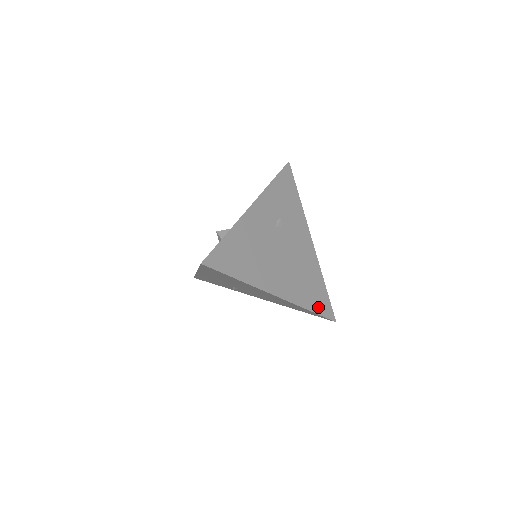
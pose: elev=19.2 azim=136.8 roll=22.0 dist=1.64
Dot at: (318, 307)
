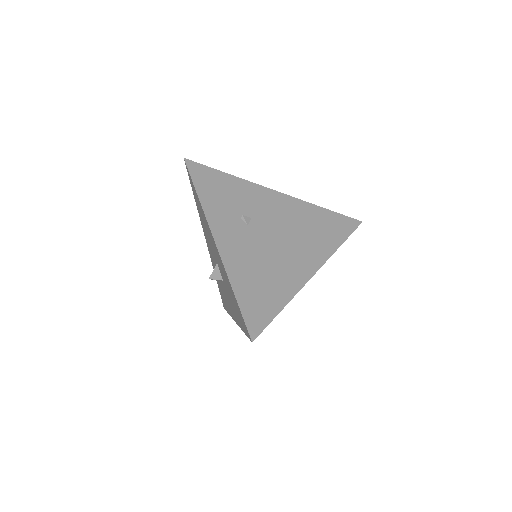
Dot at: (342, 232)
